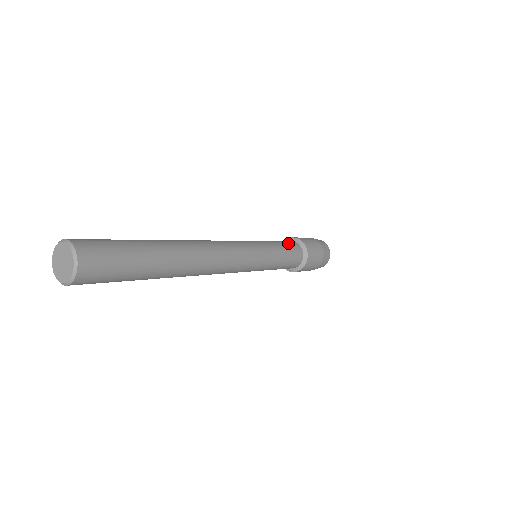
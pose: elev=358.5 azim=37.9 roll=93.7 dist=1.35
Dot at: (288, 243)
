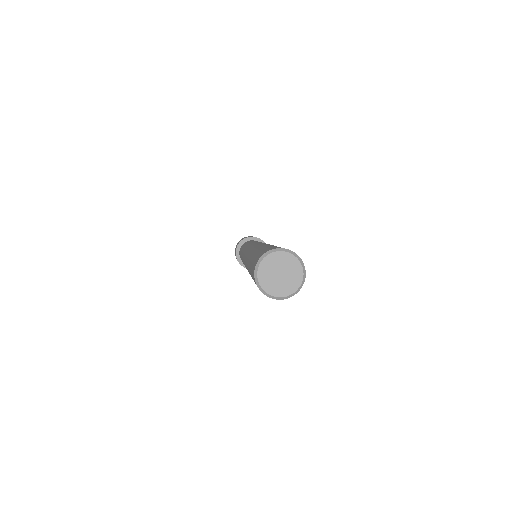
Dot at: occluded
